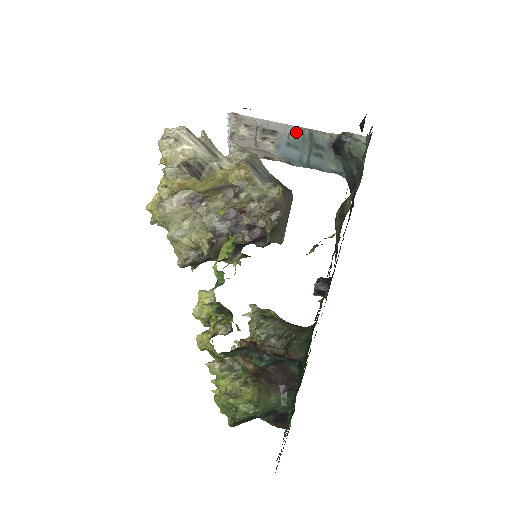
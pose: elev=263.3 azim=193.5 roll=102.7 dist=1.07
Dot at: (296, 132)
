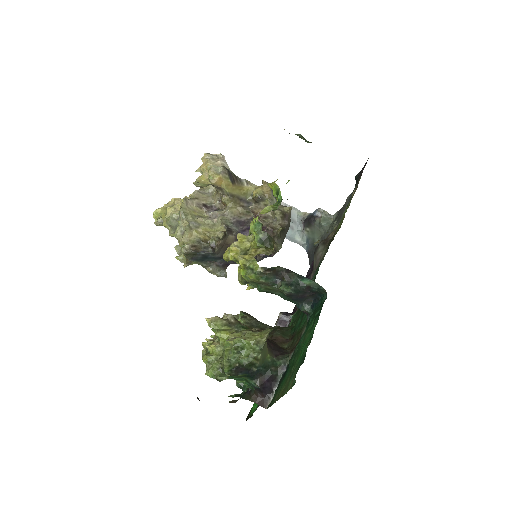
Dot at: occluded
